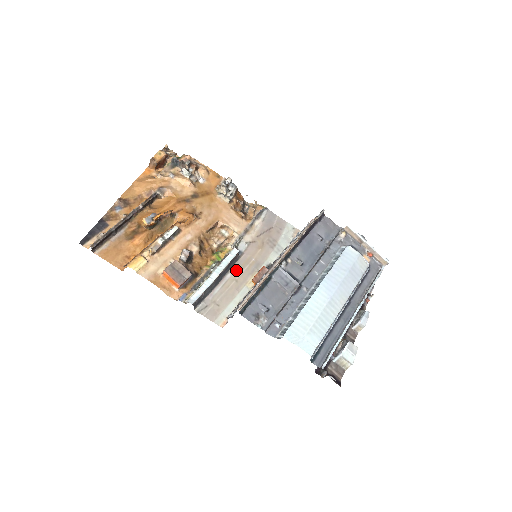
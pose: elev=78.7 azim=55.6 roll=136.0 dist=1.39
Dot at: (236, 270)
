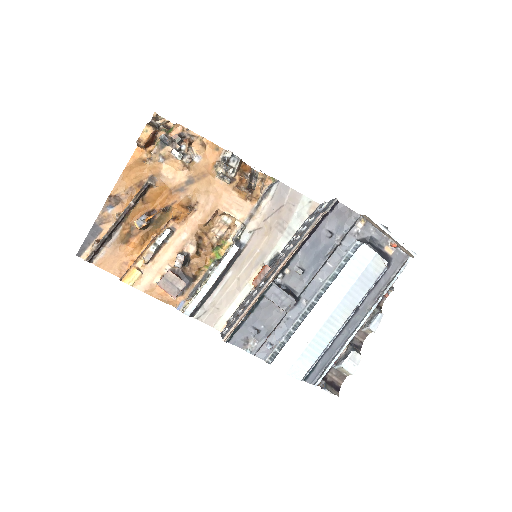
Dot at: (238, 267)
